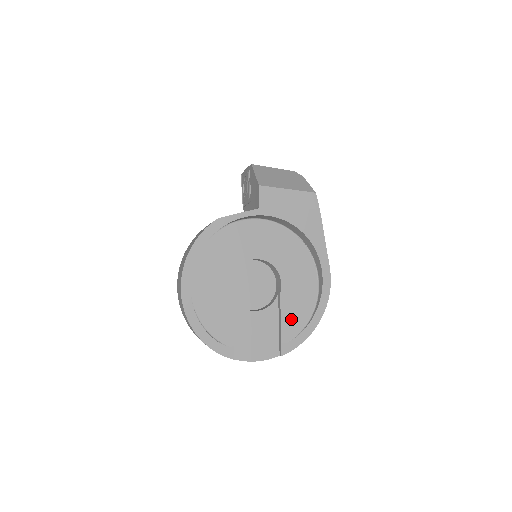
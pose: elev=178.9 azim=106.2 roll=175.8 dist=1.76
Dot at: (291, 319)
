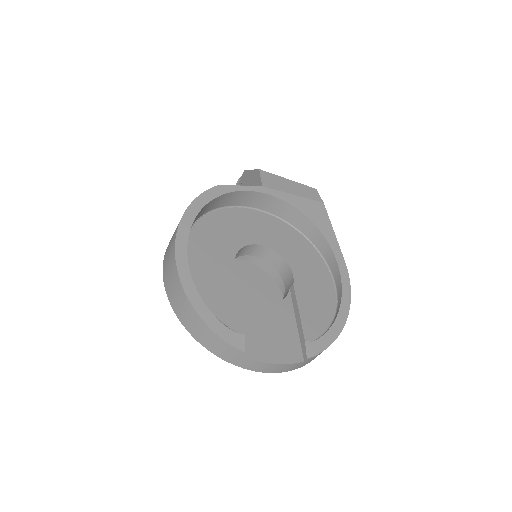
Dot at: (311, 315)
